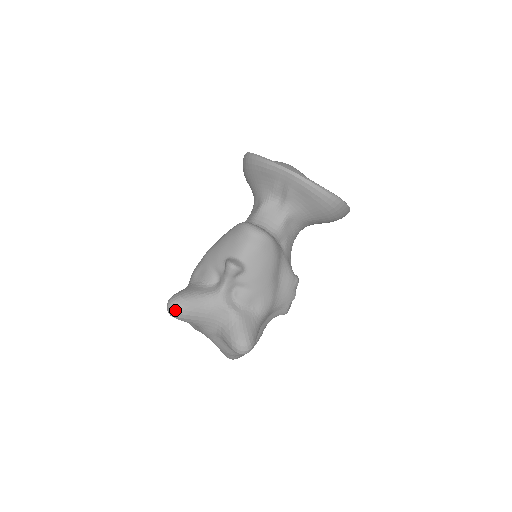
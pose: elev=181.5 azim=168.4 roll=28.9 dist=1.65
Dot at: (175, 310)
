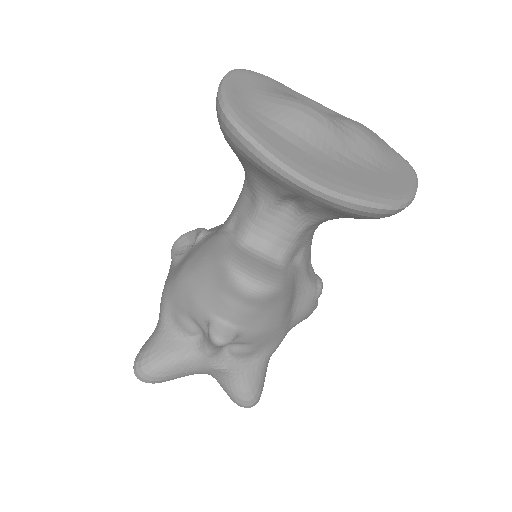
Dot at: (146, 382)
